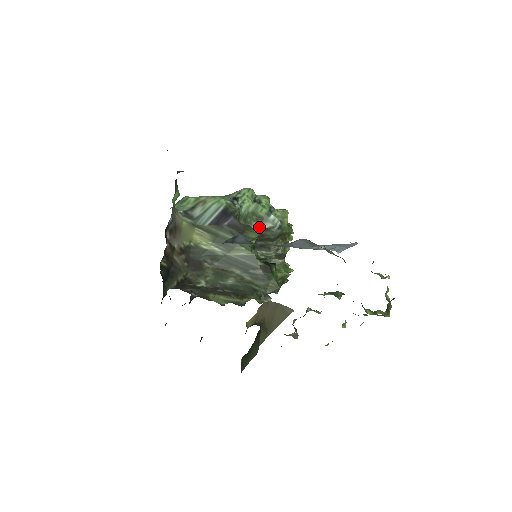
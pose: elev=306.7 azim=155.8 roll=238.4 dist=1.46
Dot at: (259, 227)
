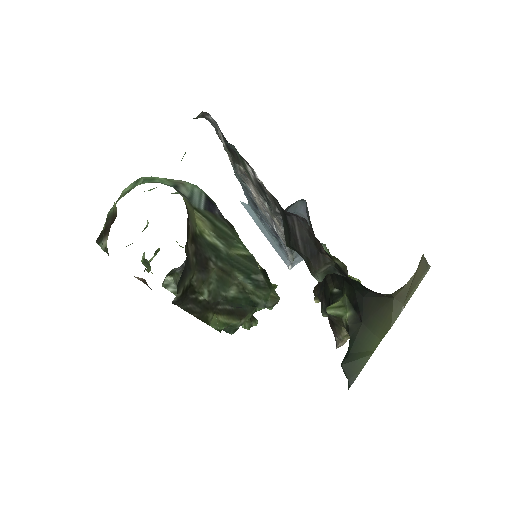
Dot at: occluded
